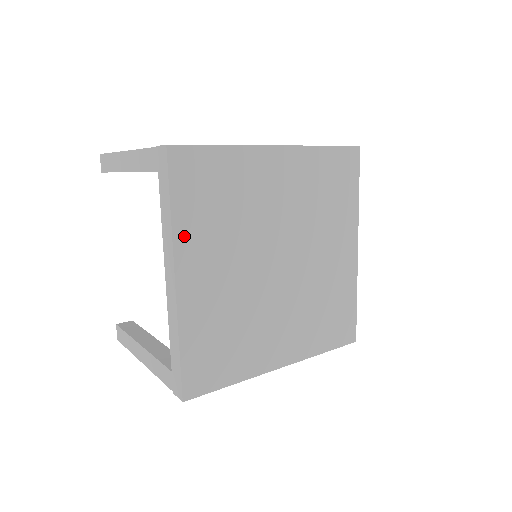
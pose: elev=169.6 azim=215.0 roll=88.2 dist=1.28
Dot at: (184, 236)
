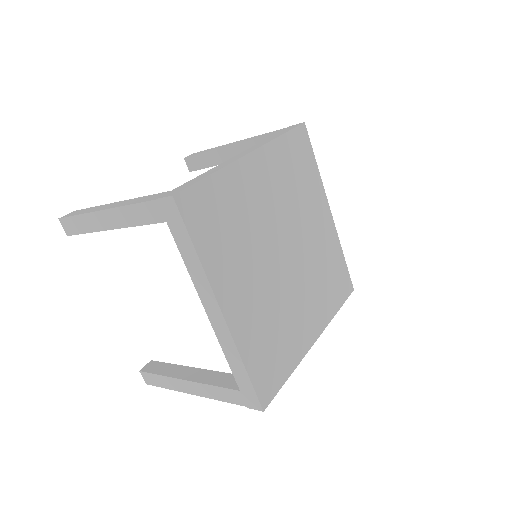
Dot at: (215, 271)
